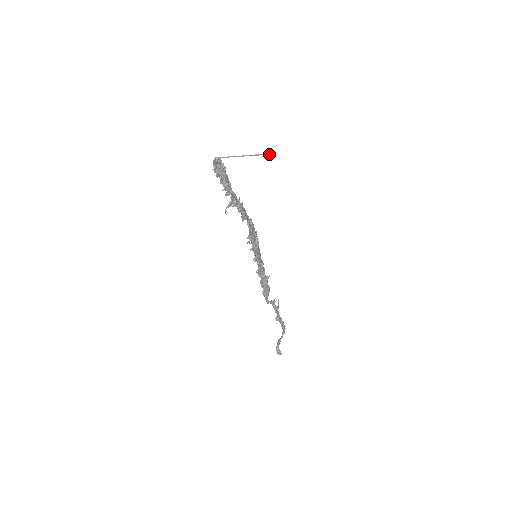
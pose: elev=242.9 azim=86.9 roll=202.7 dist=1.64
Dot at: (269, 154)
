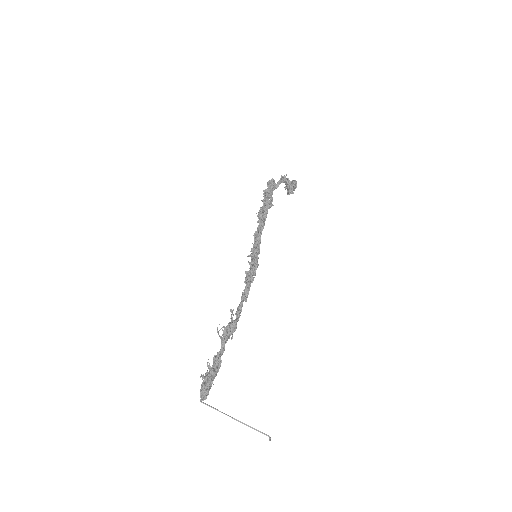
Dot at: (266, 435)
